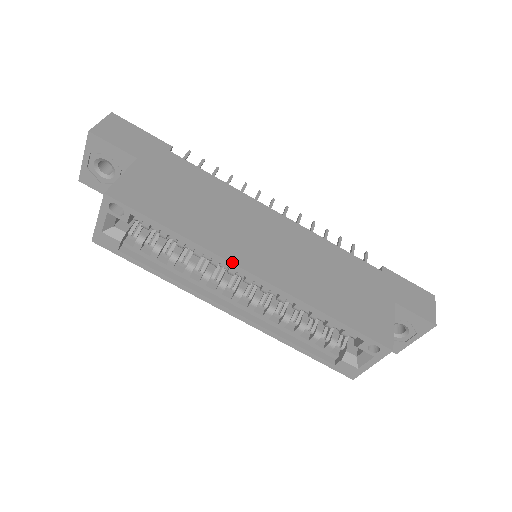
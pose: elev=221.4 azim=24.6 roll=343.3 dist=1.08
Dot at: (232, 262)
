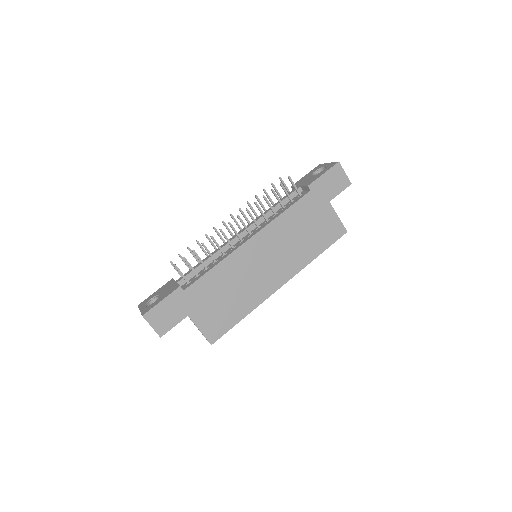
Dot at: occluded
